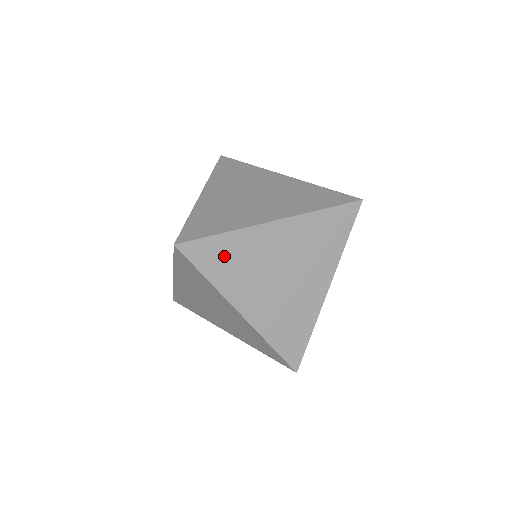
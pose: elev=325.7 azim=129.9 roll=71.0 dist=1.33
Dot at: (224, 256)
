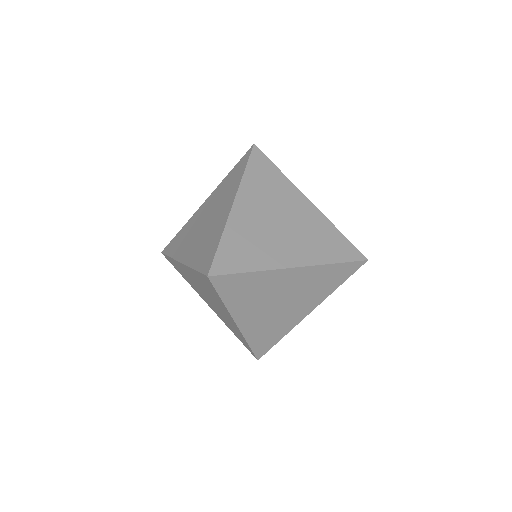
Dot at: (243, 287)
